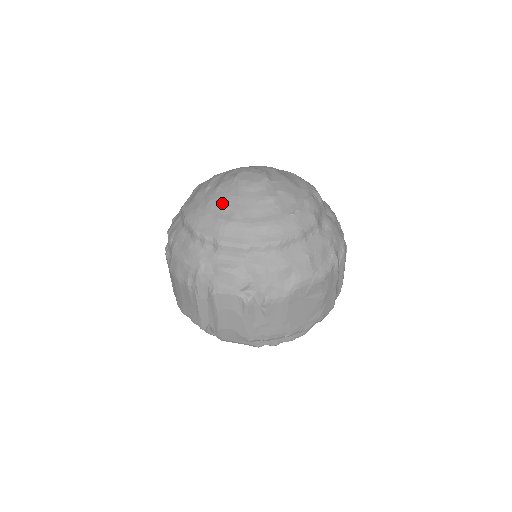
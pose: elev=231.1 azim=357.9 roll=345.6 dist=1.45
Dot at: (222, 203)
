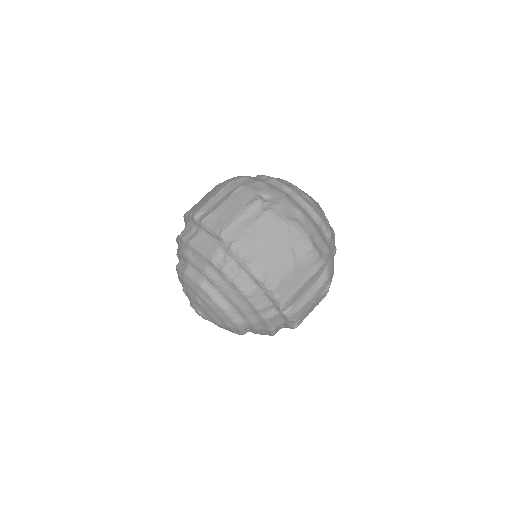
Dot at: occluded
